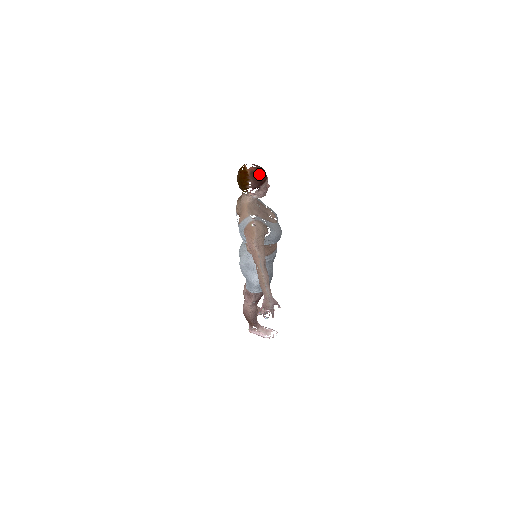
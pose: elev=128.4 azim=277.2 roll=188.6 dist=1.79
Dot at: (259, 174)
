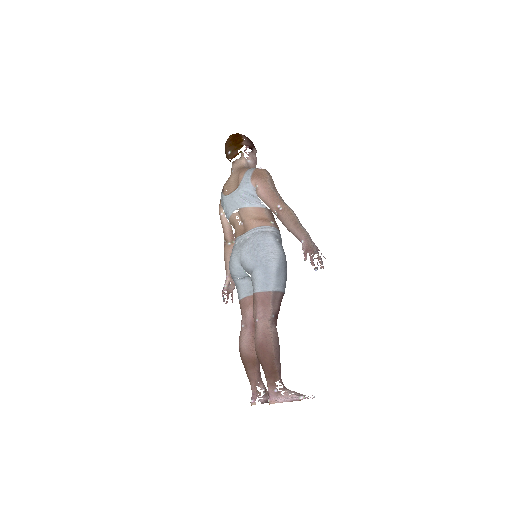
Dot at: occluded
